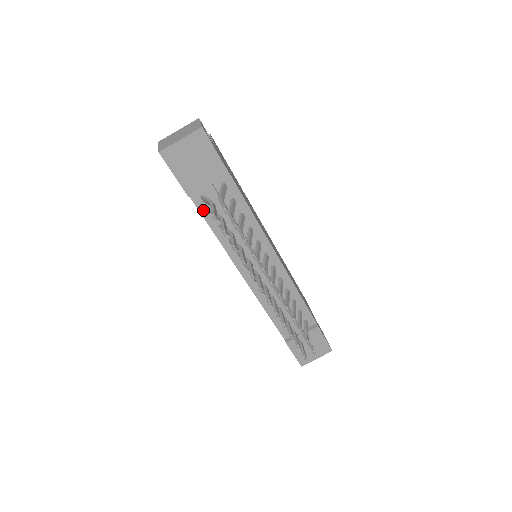
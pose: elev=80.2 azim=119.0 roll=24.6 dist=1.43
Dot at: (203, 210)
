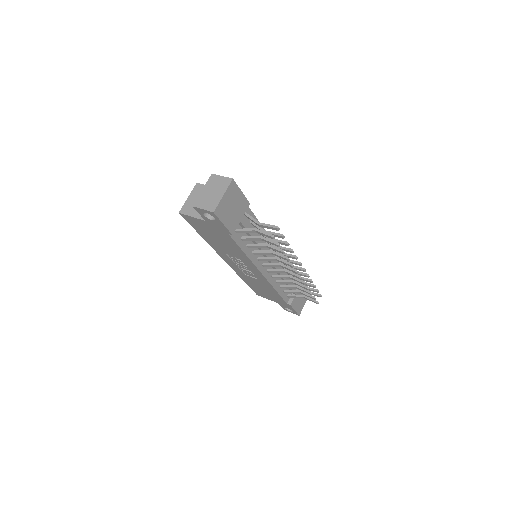
Dot at: (237, 240)
